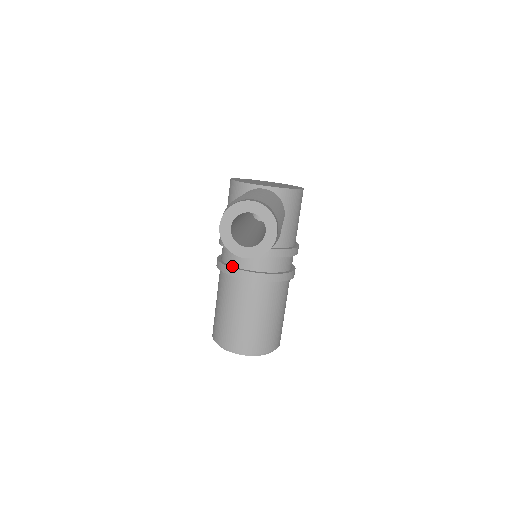
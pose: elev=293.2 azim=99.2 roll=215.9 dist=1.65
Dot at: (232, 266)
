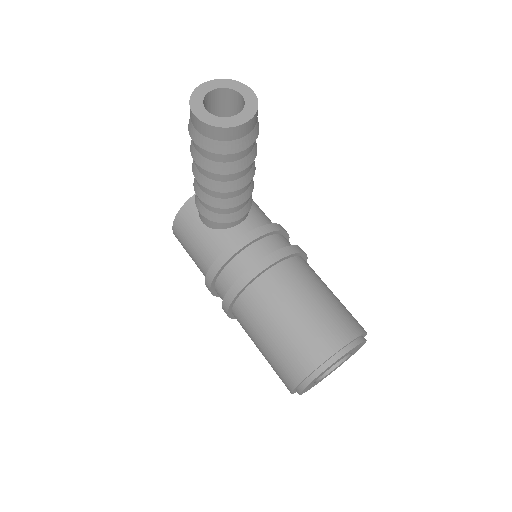
Dot at: (243, 275)
